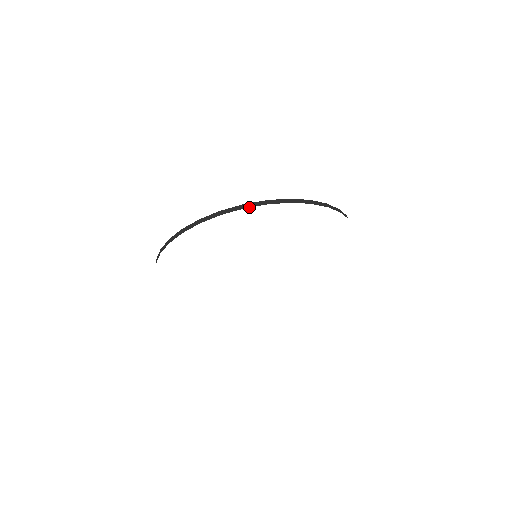
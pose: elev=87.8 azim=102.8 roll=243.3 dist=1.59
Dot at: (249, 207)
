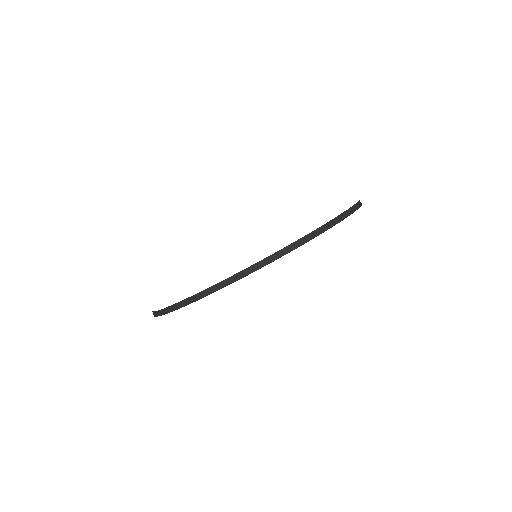
Dot at: occluded
